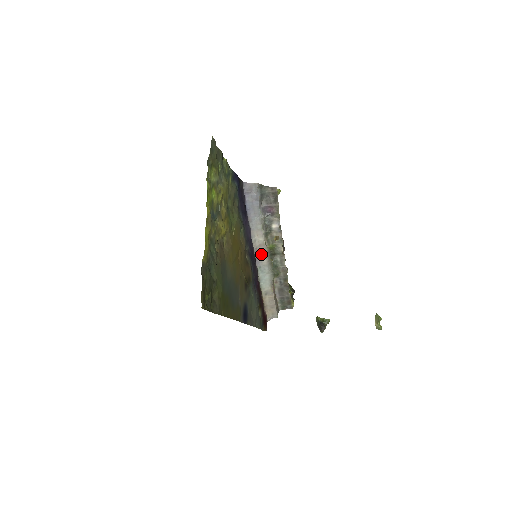
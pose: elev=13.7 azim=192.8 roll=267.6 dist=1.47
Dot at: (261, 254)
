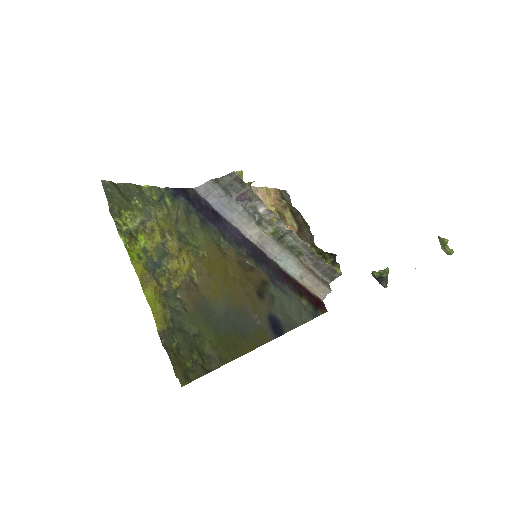
Dot at: (267, 245)
